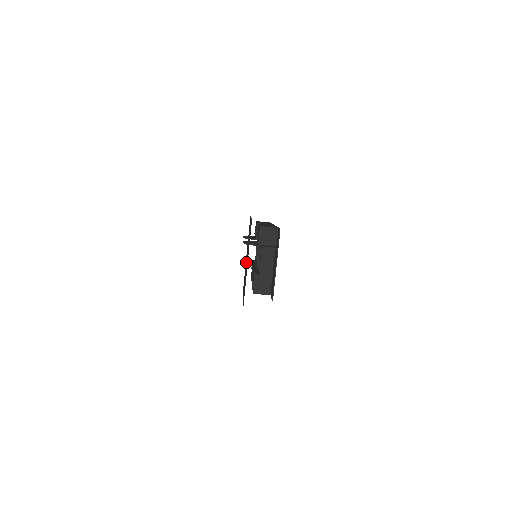
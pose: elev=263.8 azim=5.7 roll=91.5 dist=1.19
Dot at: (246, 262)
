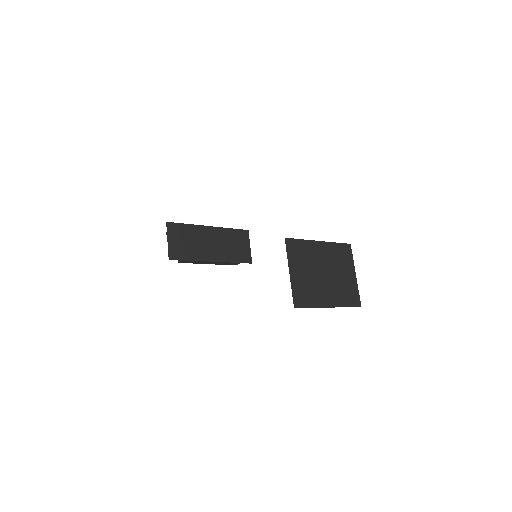
Dot at: (331, 277)
